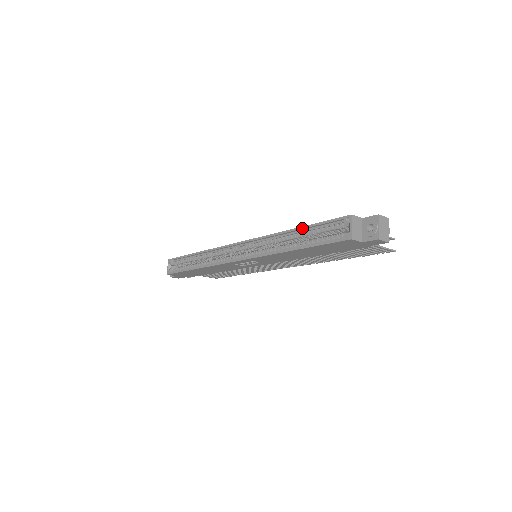
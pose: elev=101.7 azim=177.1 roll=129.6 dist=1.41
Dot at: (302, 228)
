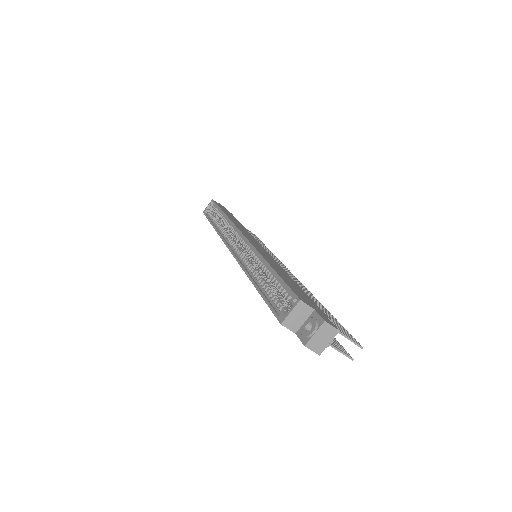
Dot at: (272, 270)
